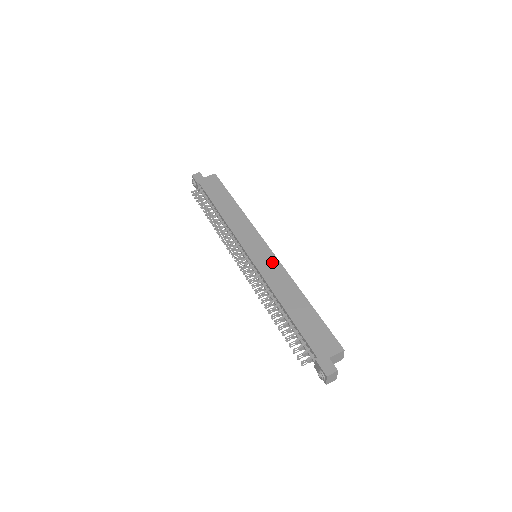
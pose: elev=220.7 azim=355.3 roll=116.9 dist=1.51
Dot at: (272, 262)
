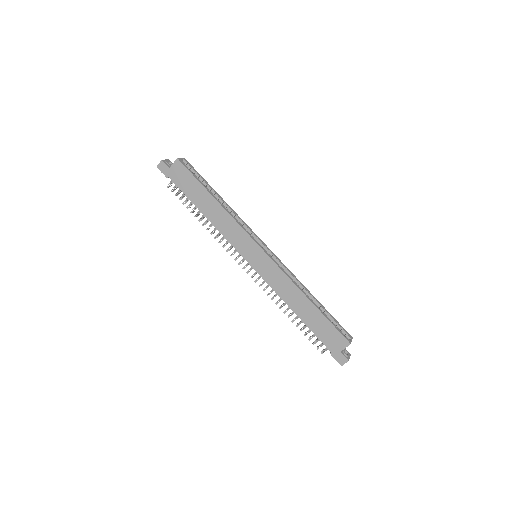
Dot at: (272, 268)
